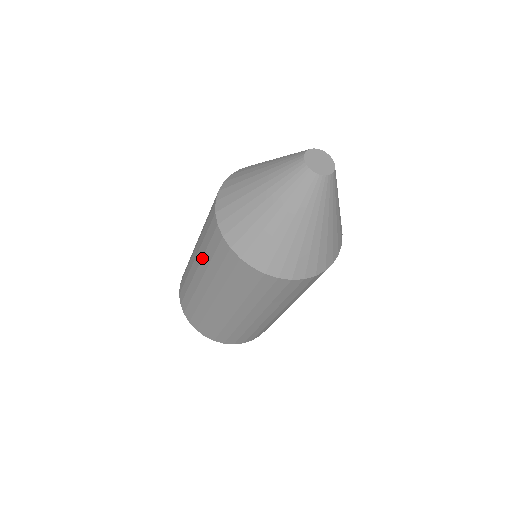
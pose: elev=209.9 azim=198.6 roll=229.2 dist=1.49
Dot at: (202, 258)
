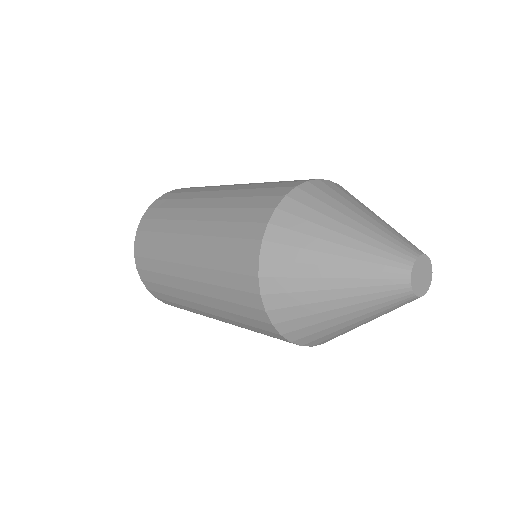
Dot at: (227, 320)
